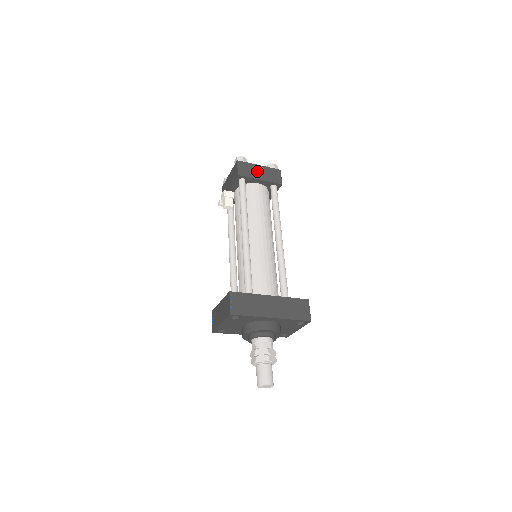
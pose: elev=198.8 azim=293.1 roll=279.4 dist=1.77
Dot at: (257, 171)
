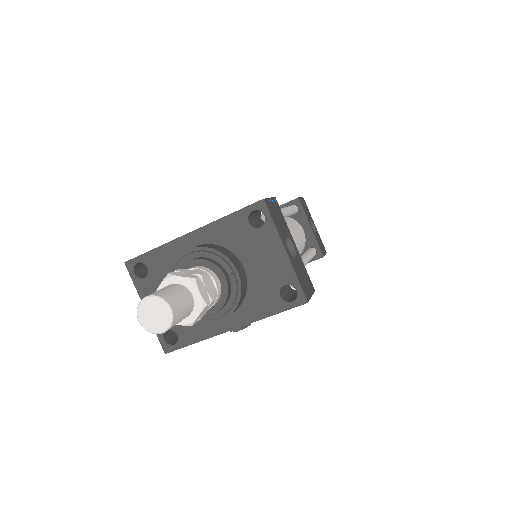
Dot at: occluded
